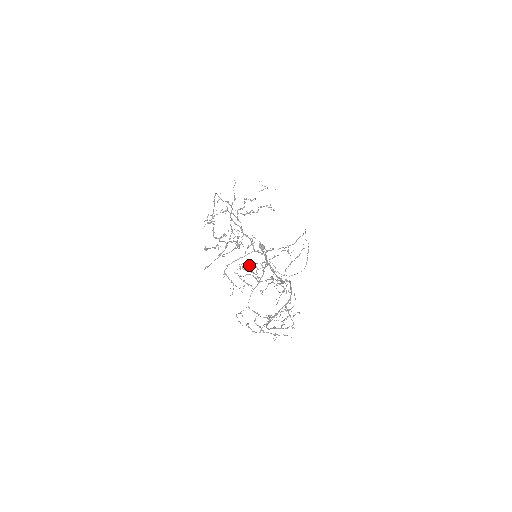
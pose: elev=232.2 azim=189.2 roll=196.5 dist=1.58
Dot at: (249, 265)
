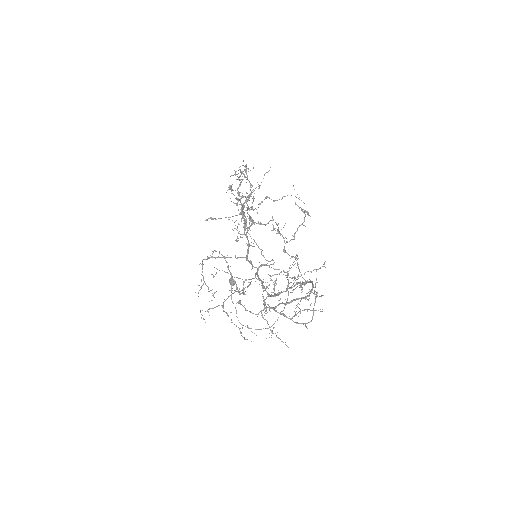
Dot at: occluded
